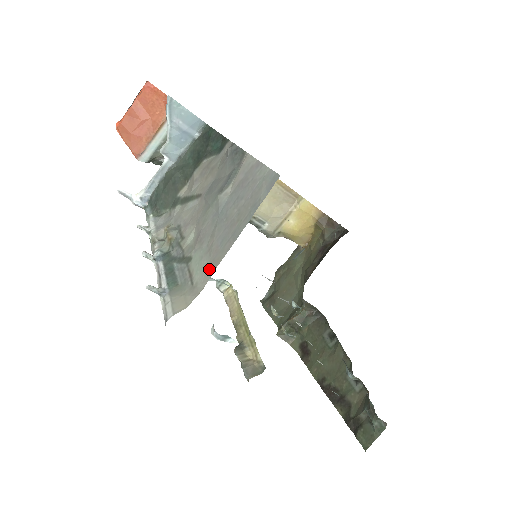
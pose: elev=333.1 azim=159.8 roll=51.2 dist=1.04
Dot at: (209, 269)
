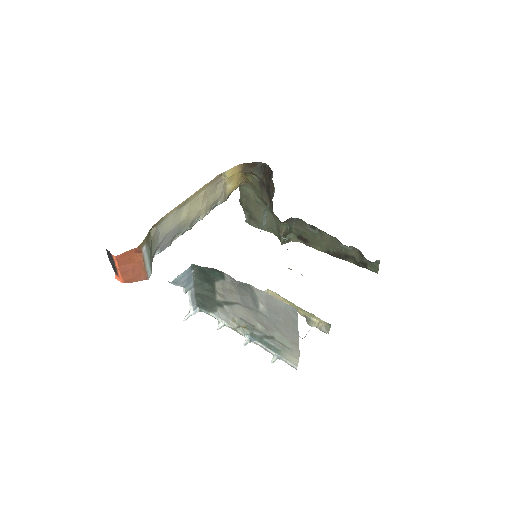
Dot at: (294, 345)
